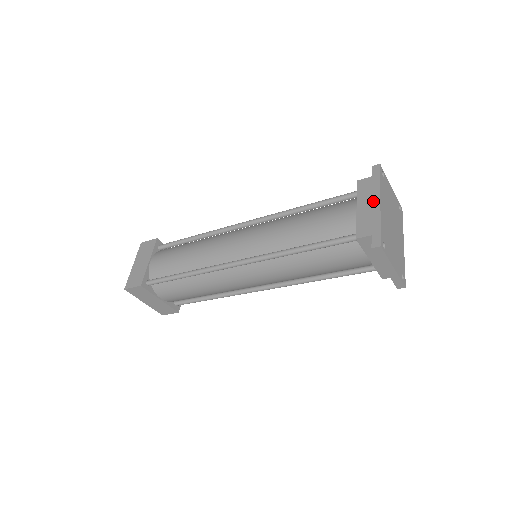
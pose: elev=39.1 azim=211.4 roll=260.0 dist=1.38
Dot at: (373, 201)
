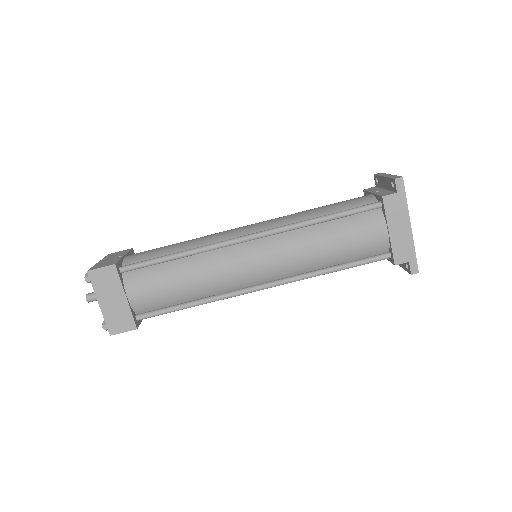
Dot at: (404, 225)
